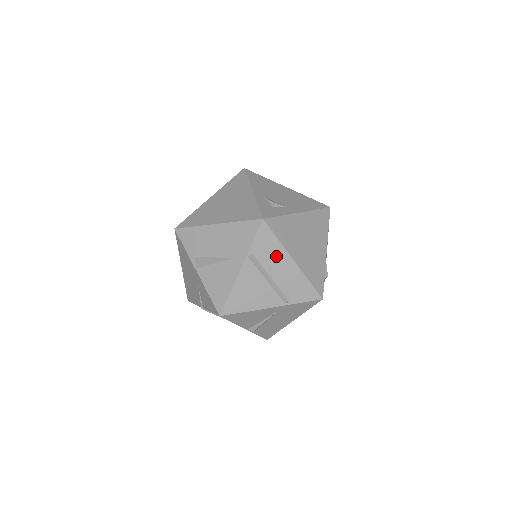
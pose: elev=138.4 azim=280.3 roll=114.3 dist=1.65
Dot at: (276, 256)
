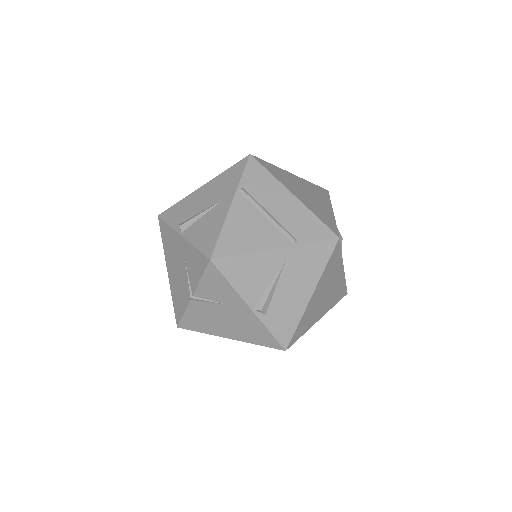
Dot at: (271, 190)
